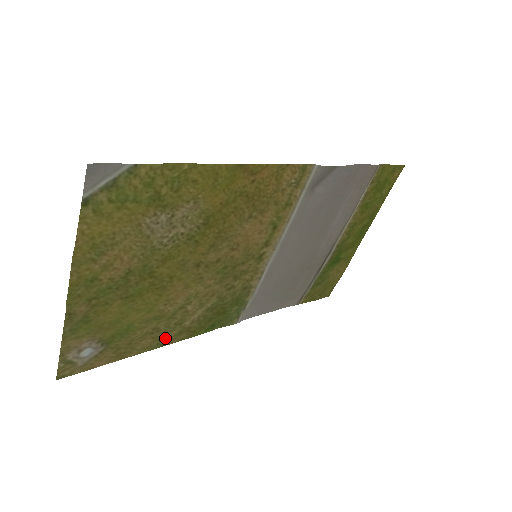
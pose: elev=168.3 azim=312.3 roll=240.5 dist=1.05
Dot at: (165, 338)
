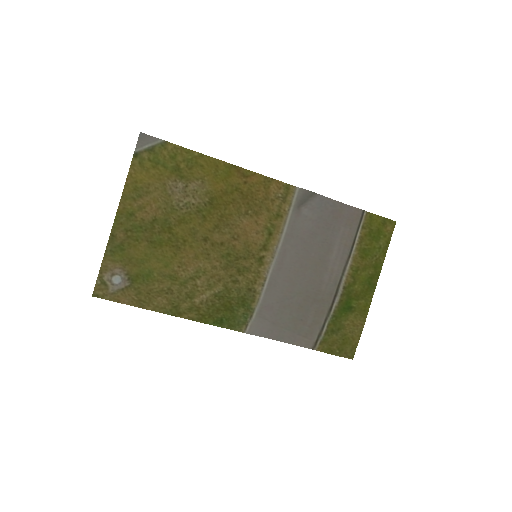
Dot at: (177, 307)
